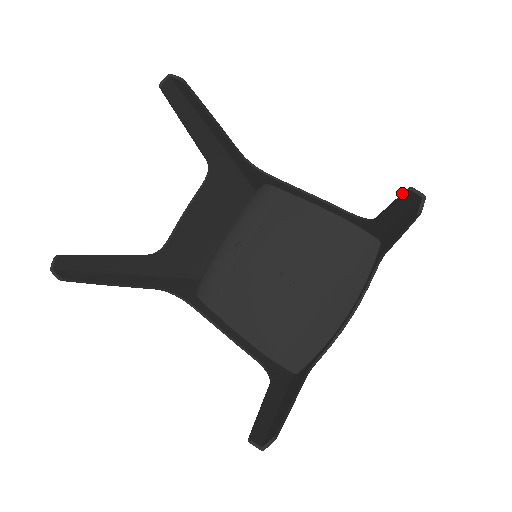
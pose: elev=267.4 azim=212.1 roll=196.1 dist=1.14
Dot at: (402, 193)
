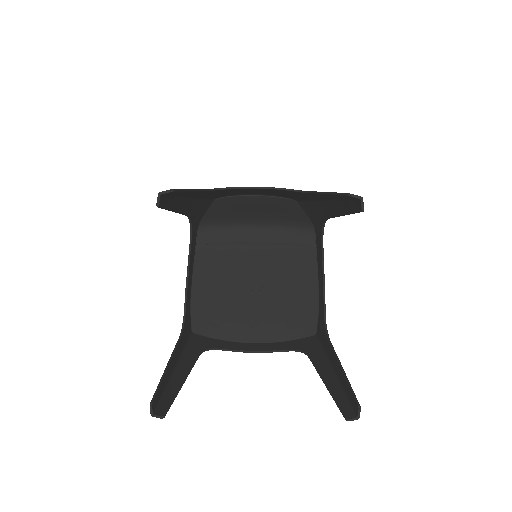
Dot at: (355, 396)
